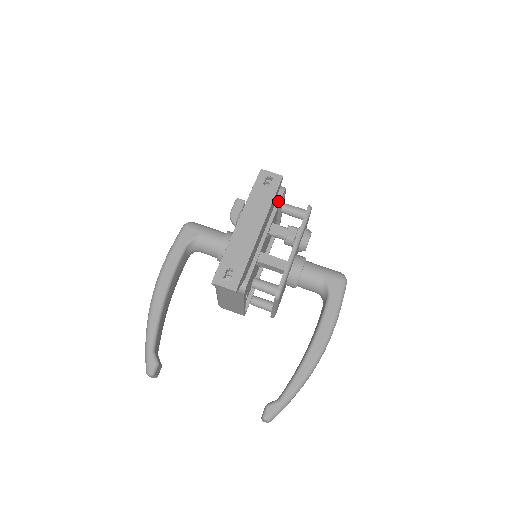
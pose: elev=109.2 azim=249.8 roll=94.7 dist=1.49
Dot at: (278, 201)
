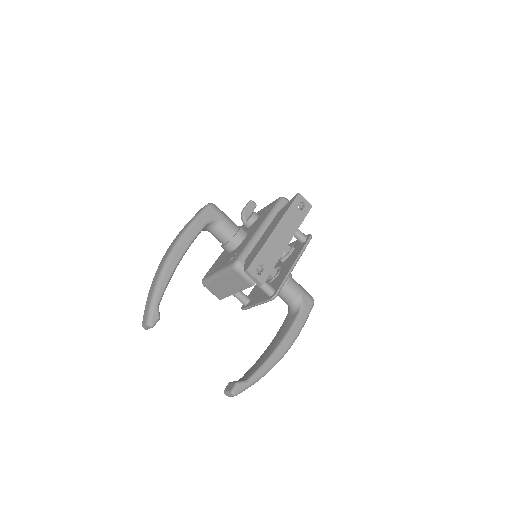
Dot at: occluded
